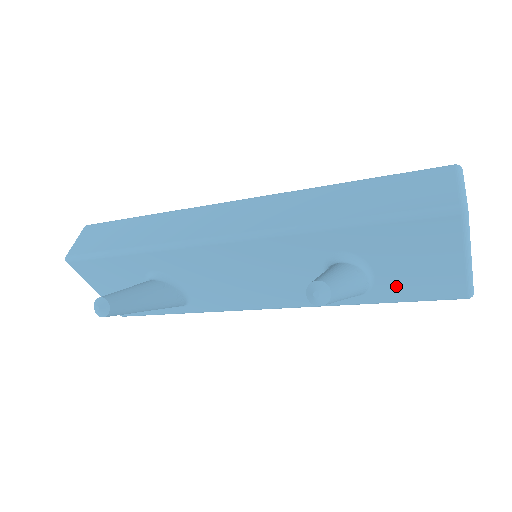
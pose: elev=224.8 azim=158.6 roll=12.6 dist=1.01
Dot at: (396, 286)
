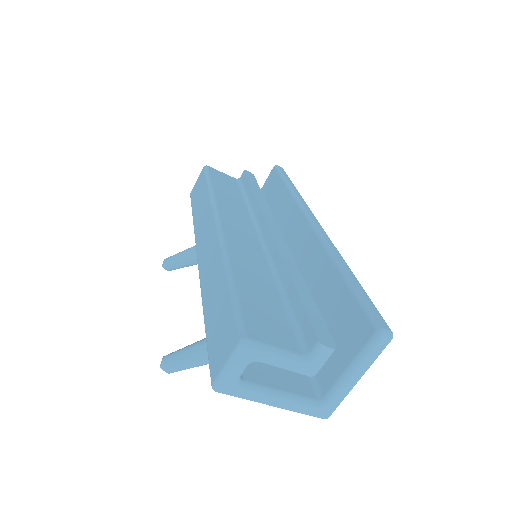
Dot at: occluded
